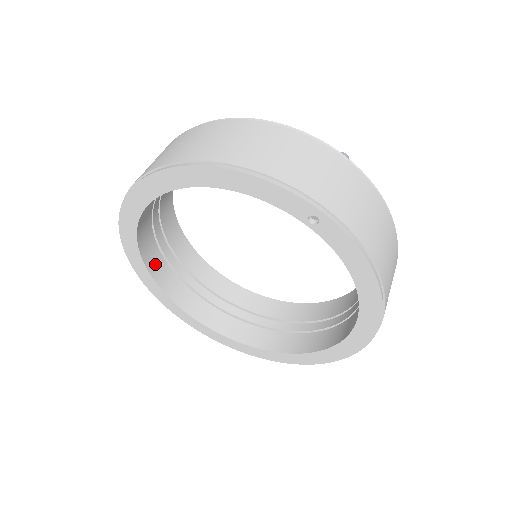
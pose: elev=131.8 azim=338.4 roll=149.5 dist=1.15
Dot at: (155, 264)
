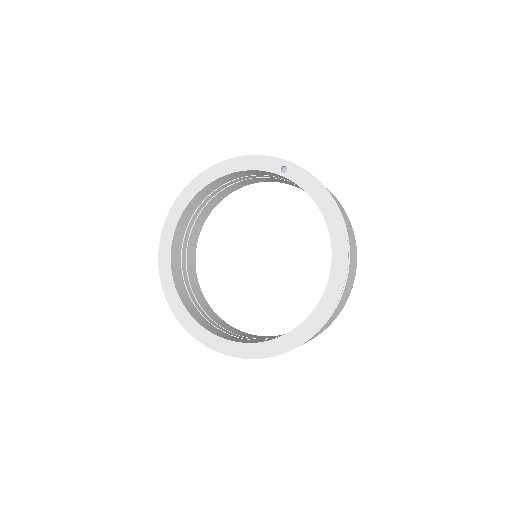
Dot at: (180, 287)
